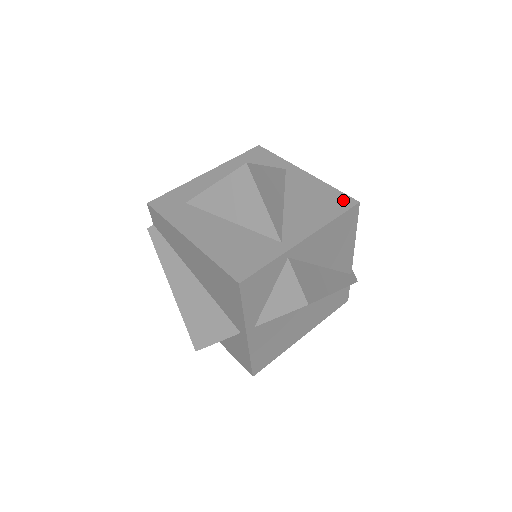
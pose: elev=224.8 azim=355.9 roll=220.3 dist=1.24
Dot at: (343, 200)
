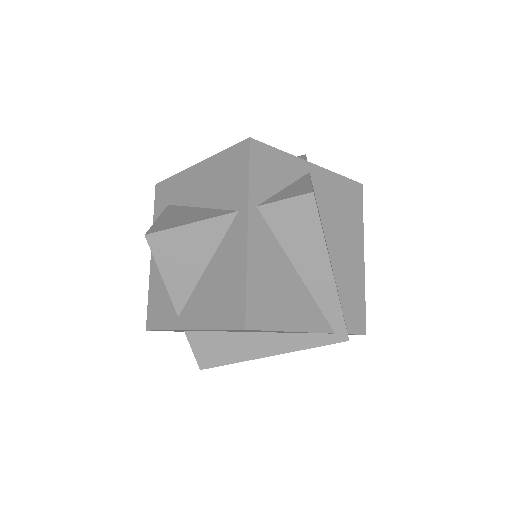
Dot at: (237, 312)
